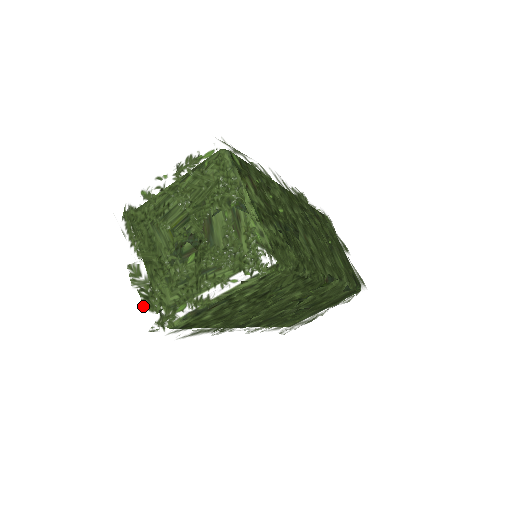
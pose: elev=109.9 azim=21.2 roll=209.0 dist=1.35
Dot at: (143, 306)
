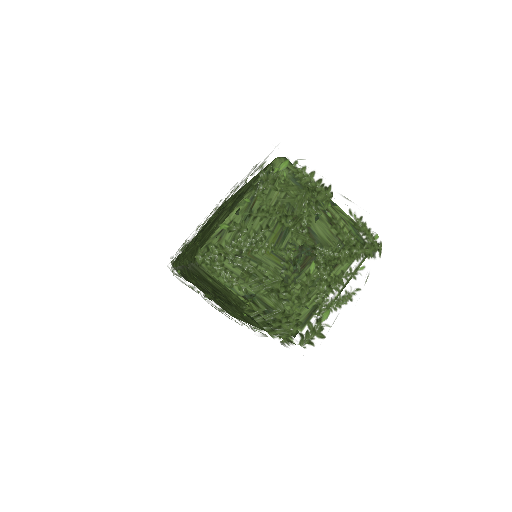
Dot at: (274, 338)
